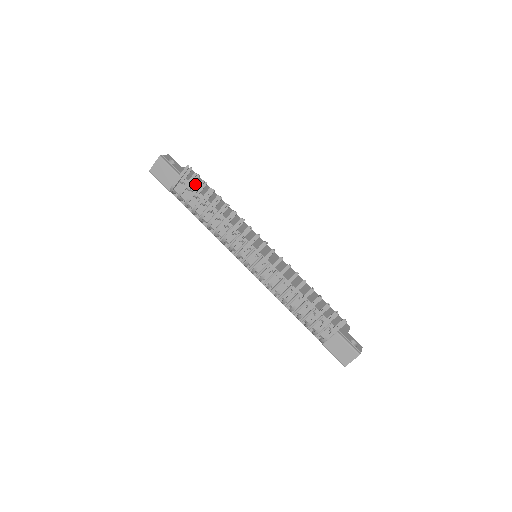
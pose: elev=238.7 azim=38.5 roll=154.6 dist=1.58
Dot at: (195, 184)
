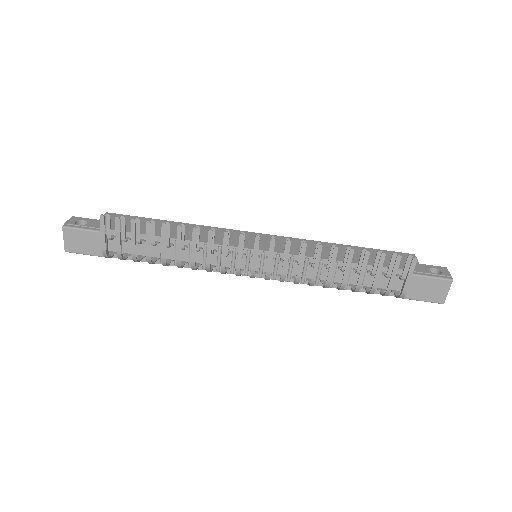
Dot at: (127, 228)
